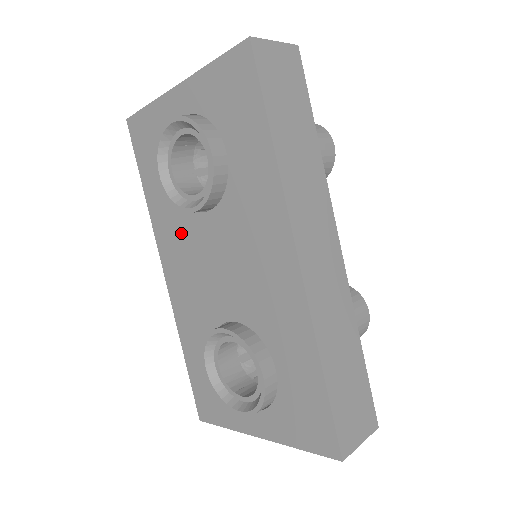
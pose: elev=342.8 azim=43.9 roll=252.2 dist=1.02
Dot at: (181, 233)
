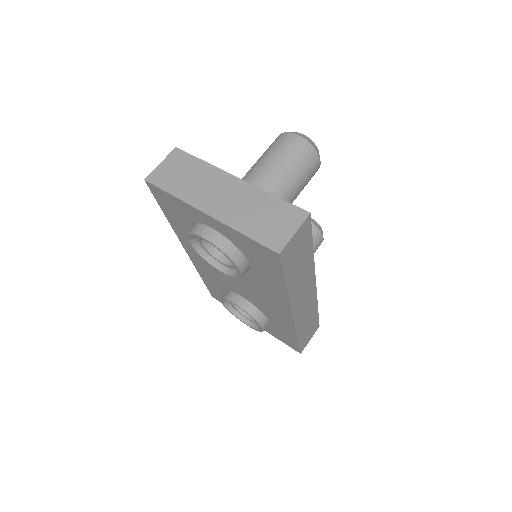
Dot at: occluded
